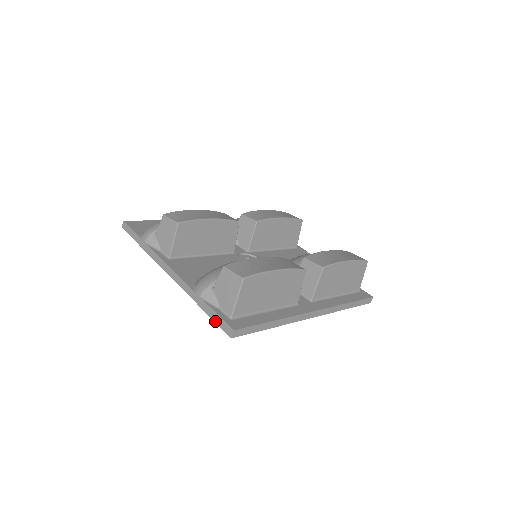
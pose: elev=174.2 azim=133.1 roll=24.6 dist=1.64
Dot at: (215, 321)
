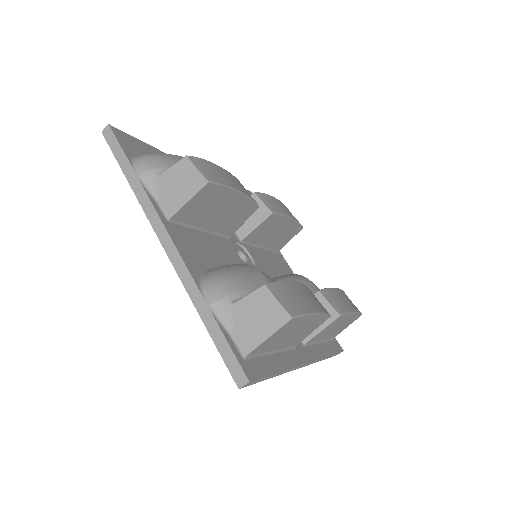
Dot at: (221, 352)
